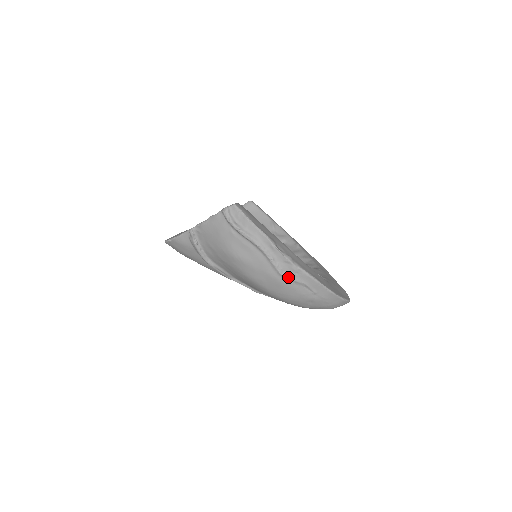
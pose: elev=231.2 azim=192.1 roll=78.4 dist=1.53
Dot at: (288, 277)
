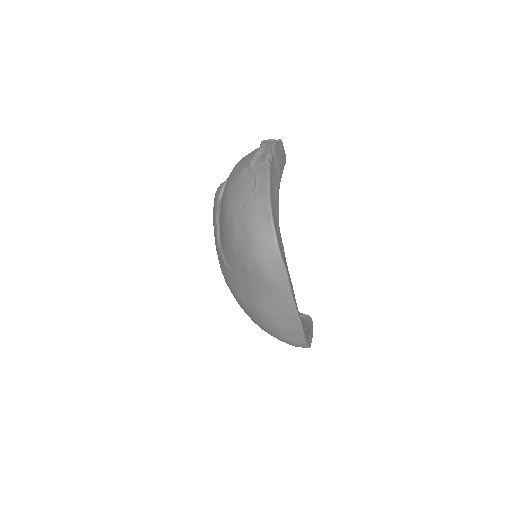
Dot at: (252, 167)
